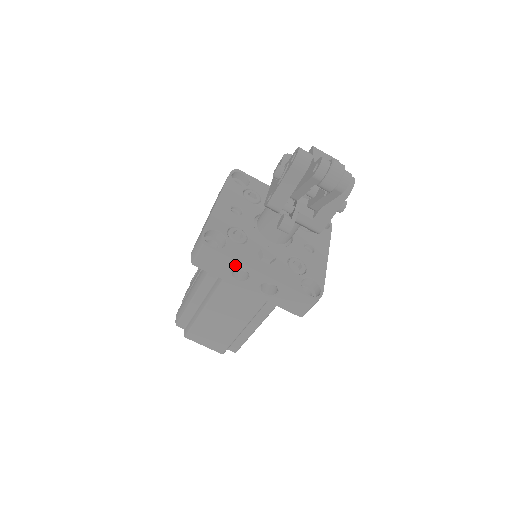
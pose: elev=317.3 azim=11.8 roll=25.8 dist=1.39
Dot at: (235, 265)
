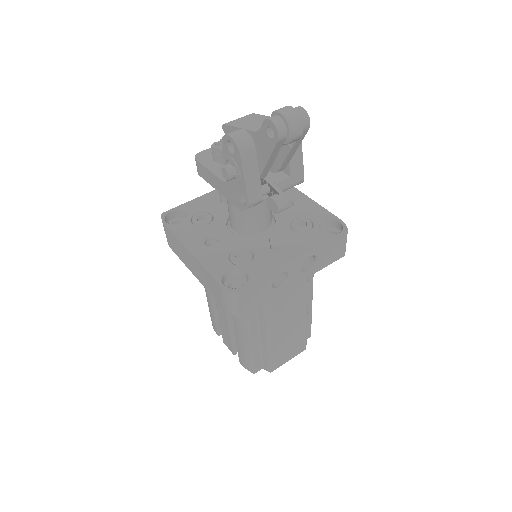
Dot at: (272, 278)
